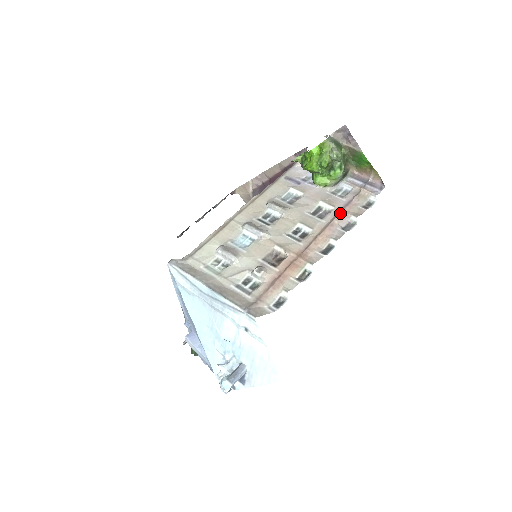
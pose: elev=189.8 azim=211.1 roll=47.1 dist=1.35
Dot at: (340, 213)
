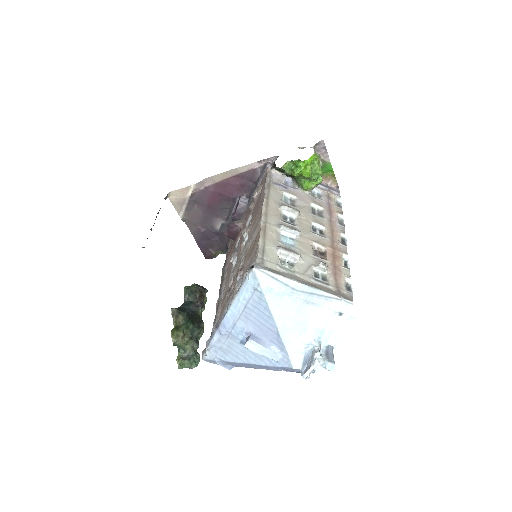
Dot at: (331, 212)
